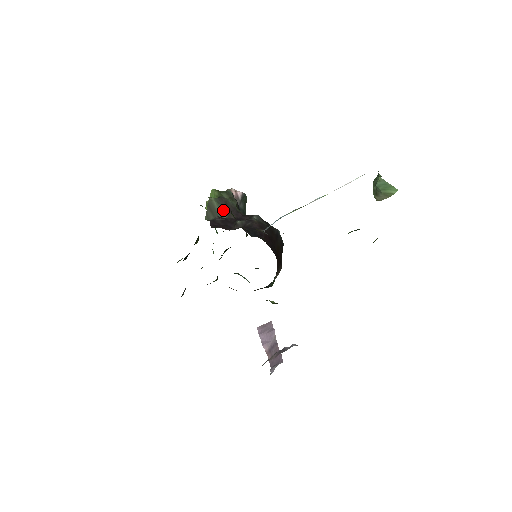
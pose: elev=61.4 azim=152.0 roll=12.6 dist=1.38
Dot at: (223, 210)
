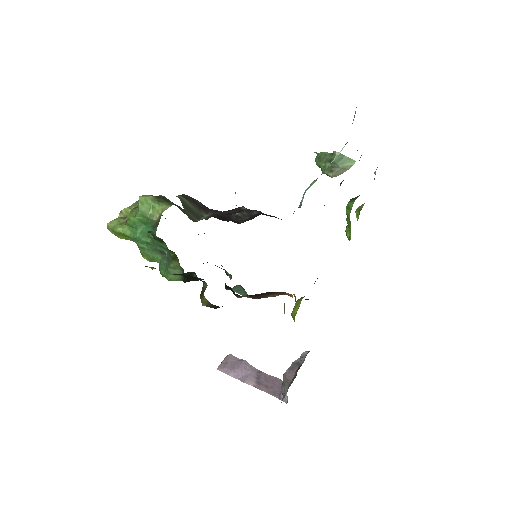
Dot at: (198, 209)
